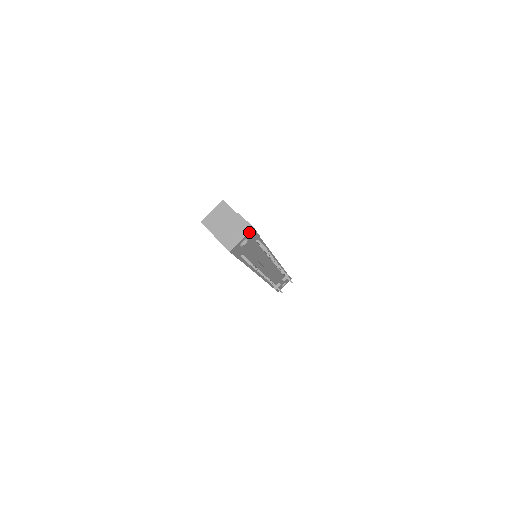
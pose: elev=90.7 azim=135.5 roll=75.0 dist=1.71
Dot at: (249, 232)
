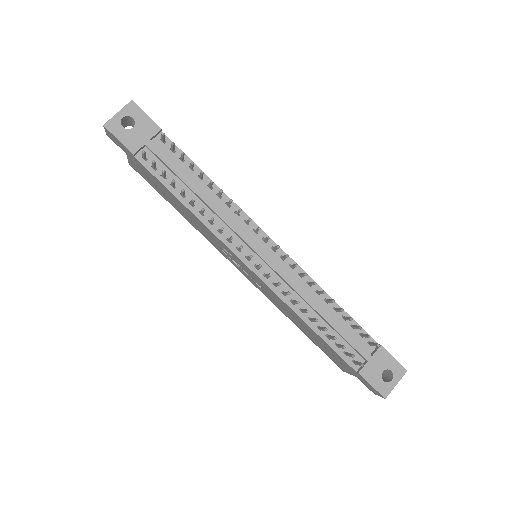
Dot at: (128, 106)
